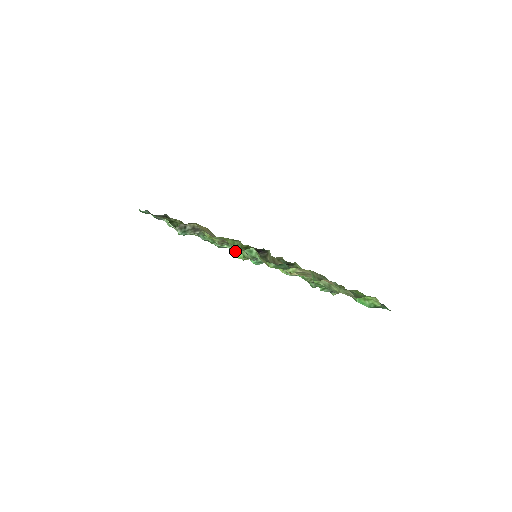
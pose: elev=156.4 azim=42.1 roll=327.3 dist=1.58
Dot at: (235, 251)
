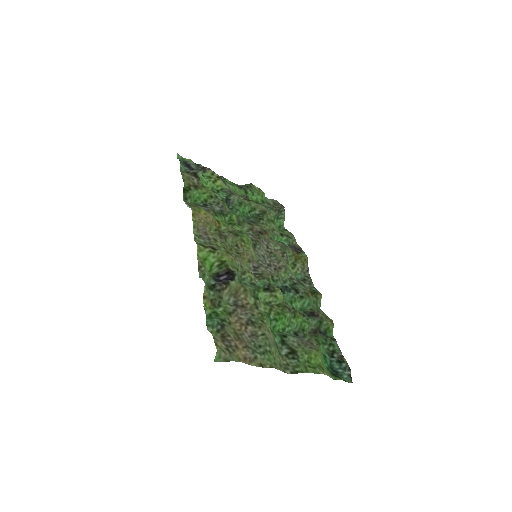
Dot at: (206, 264)
